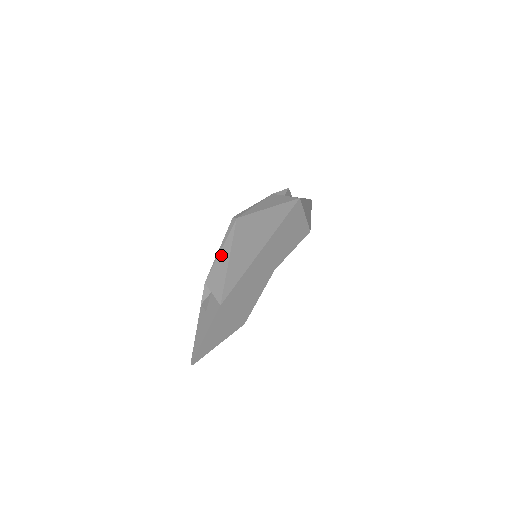
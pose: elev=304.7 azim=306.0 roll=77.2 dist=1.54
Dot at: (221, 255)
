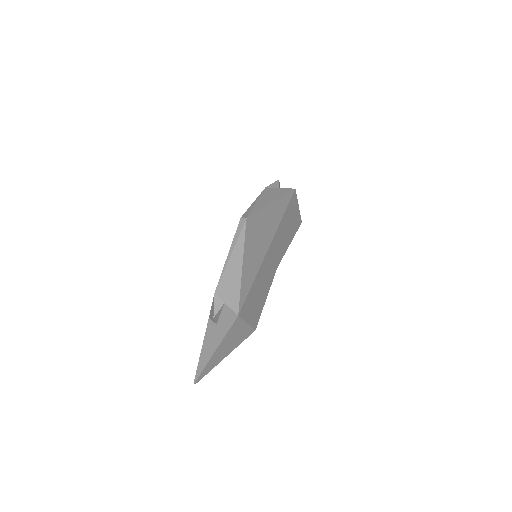
Dot at: (232, 261)
